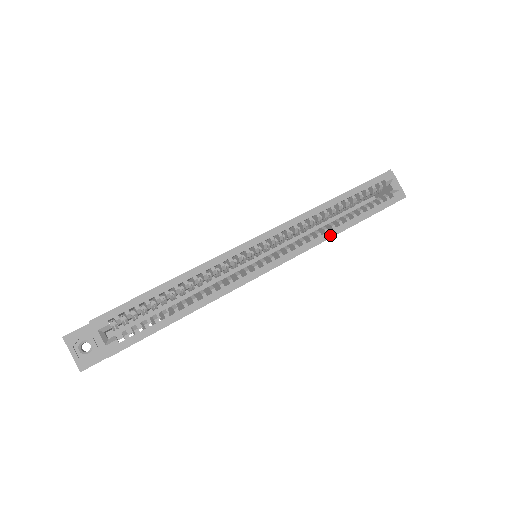
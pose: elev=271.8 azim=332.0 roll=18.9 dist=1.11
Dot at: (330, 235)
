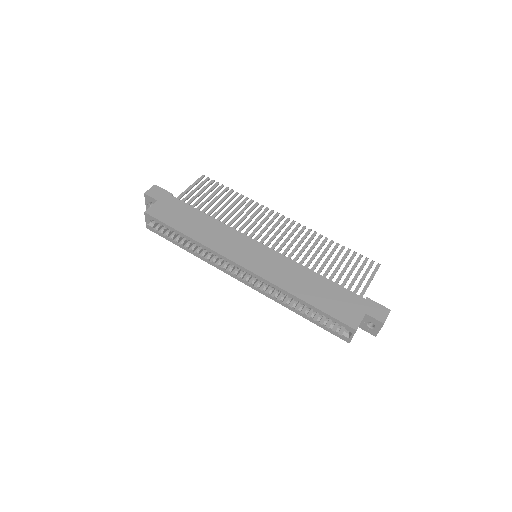
Dot at: (281, 304)
